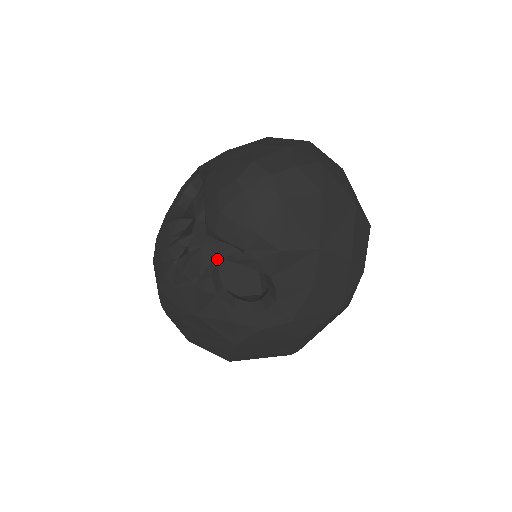
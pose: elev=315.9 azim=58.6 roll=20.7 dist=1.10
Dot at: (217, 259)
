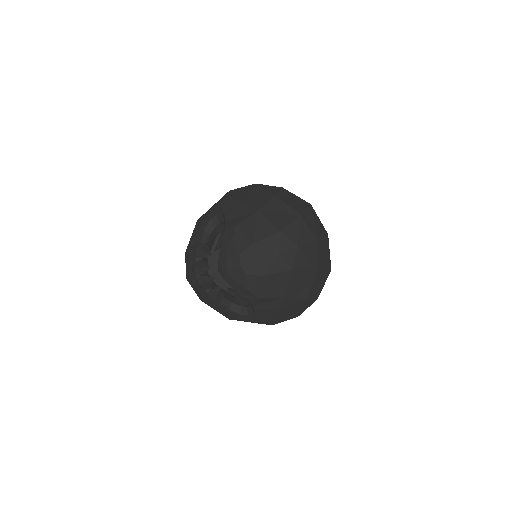
Dot at: occluded
